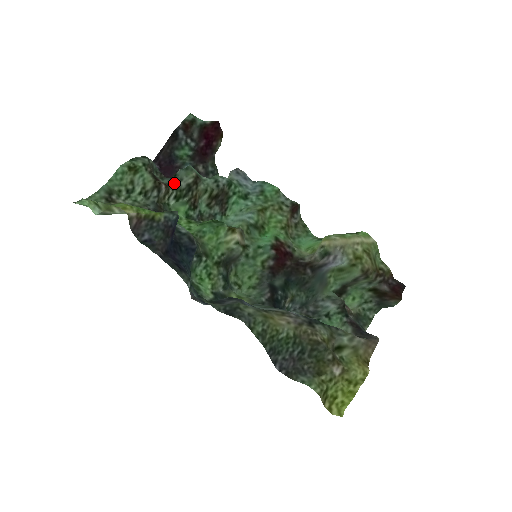
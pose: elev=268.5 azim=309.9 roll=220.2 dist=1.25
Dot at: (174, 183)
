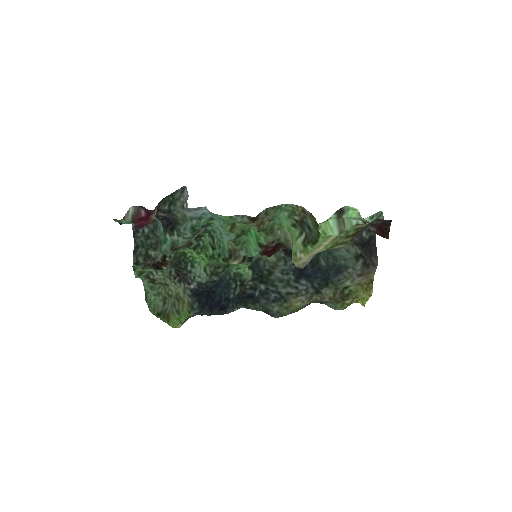
Dot at: (166, 254)
